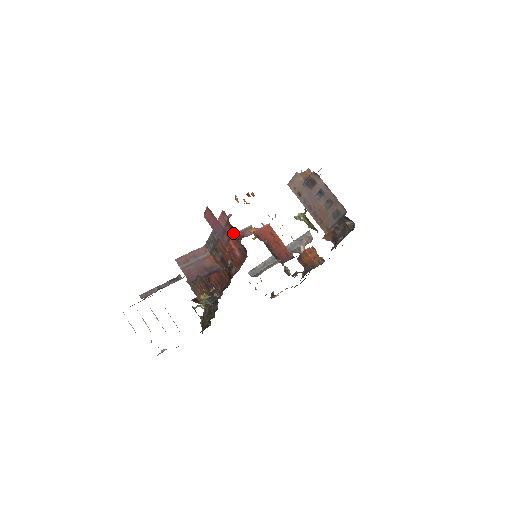
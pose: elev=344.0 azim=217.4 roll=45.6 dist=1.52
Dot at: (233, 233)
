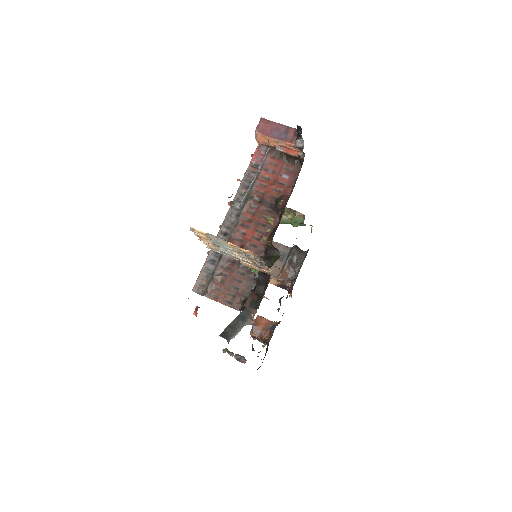
Dot at: (276, 159)
